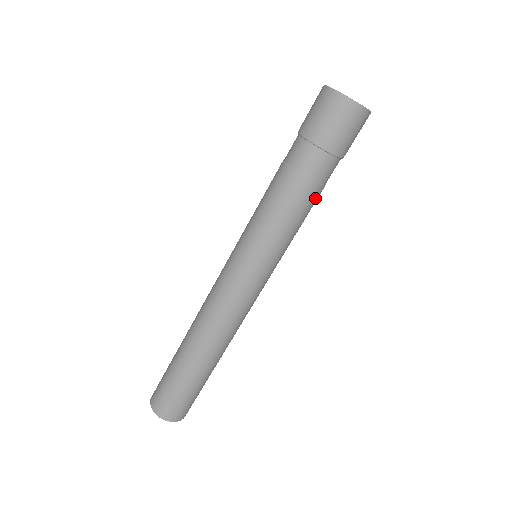
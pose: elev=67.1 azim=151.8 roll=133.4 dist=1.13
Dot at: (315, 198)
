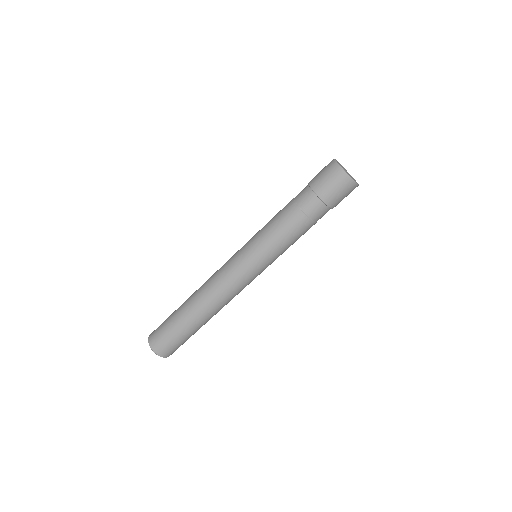
Dot at: (299, 223)
